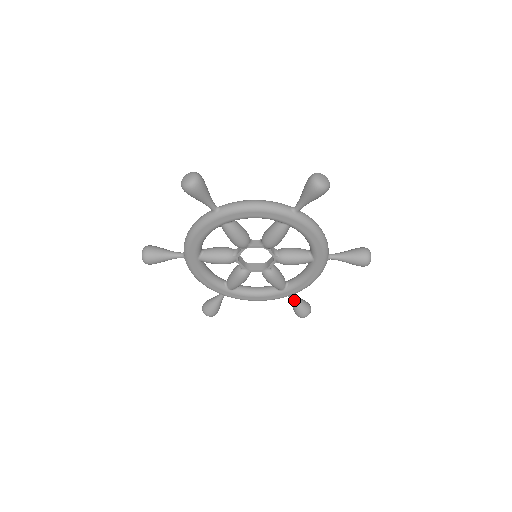
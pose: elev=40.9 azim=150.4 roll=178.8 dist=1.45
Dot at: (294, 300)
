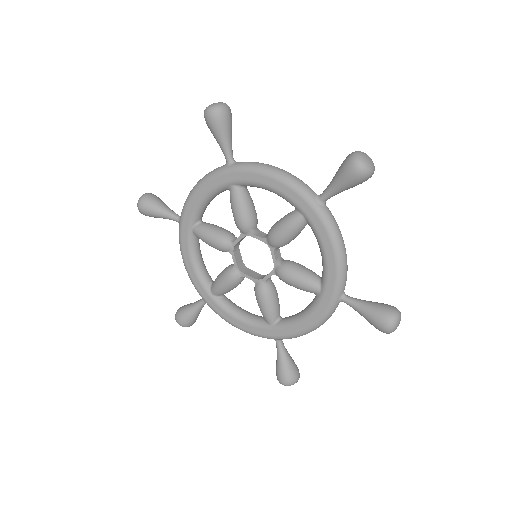
Dot at: (281, 351)
